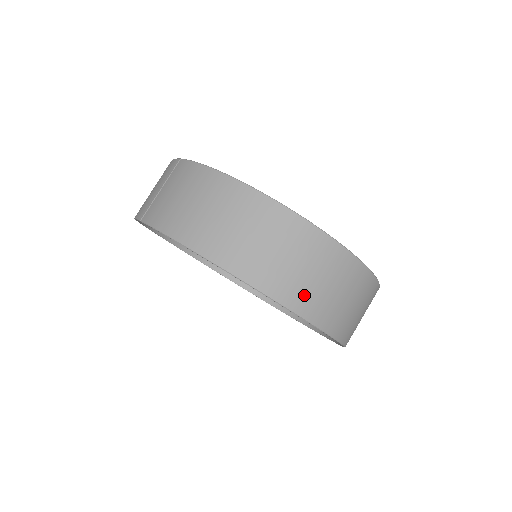
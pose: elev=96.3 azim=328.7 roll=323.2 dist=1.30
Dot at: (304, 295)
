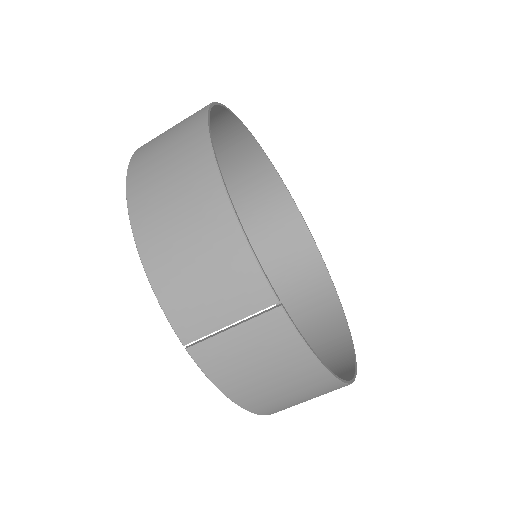
Dot at: occluded
